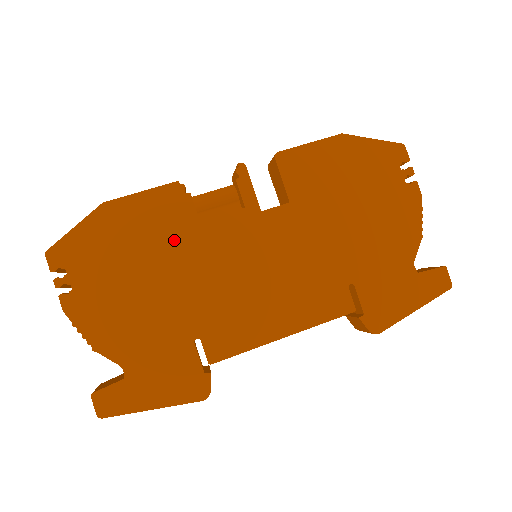
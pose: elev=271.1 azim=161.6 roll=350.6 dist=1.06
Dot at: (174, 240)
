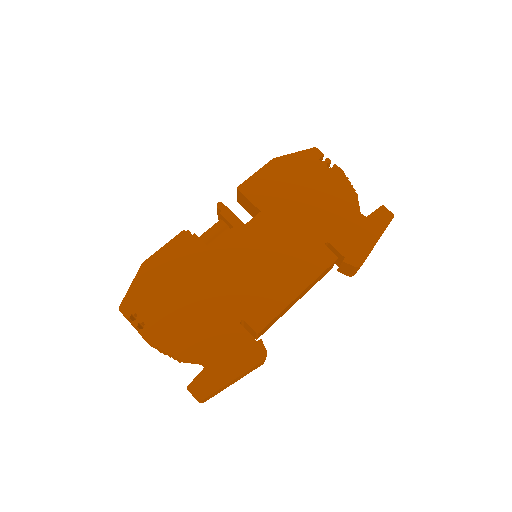
Dot at: (197, 266)
